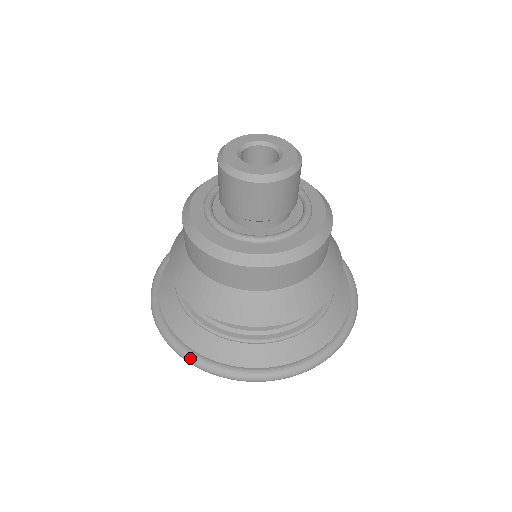
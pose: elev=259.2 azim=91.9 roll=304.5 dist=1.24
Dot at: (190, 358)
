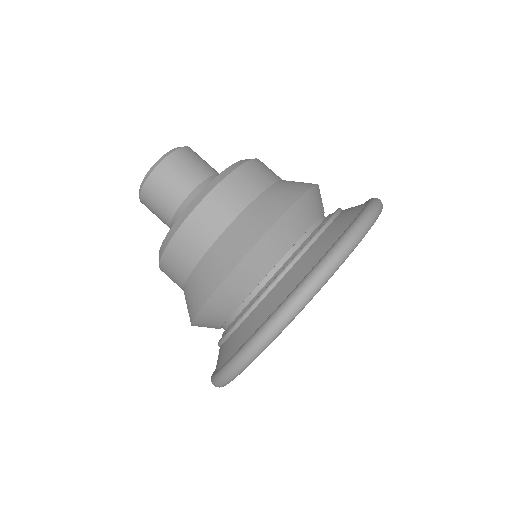
Dot at: (296, 292)
